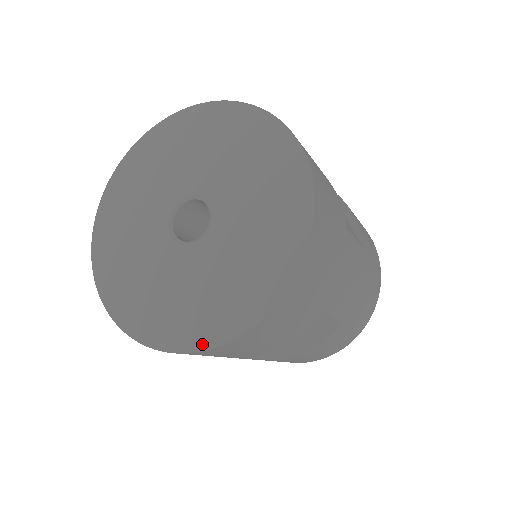
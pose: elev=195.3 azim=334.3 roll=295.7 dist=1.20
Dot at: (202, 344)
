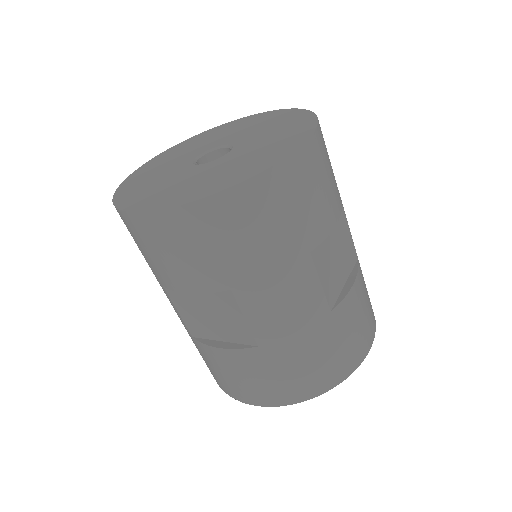
Dot at: (285, 154)
